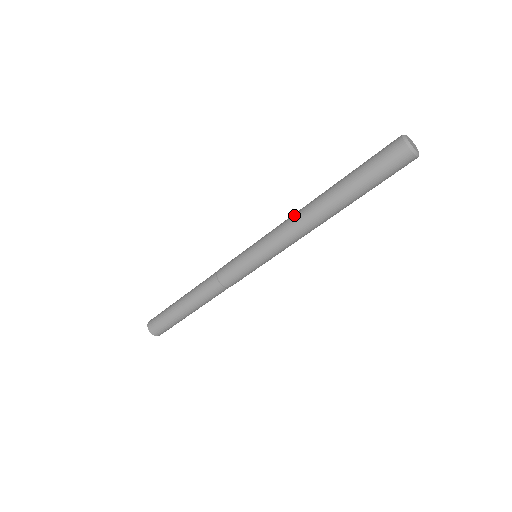
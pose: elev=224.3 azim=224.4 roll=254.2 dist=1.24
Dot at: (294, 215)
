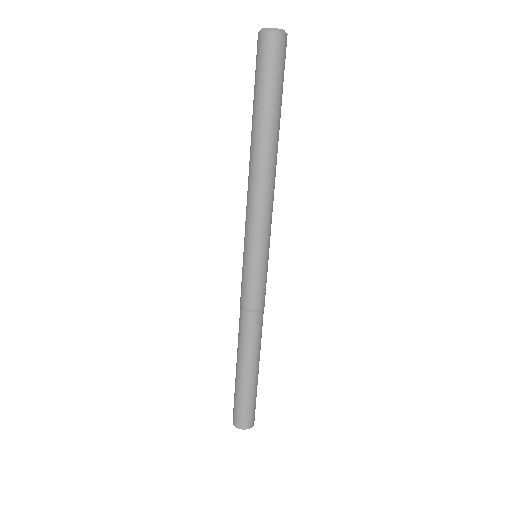
Dot at: occluded
